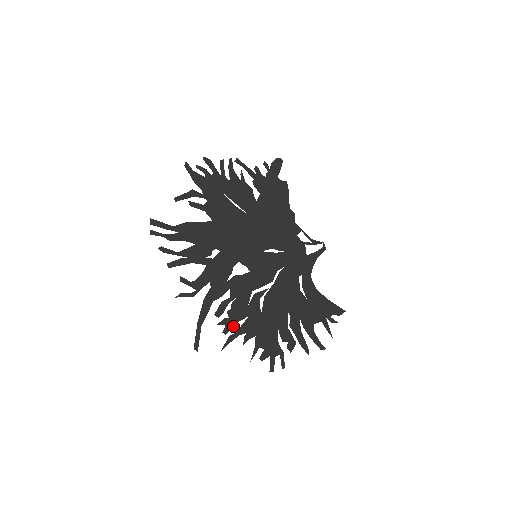
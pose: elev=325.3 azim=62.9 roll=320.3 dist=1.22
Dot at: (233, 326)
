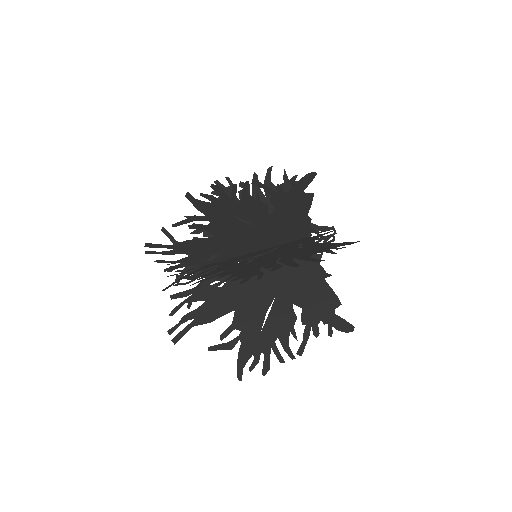
Dot at: occluded
